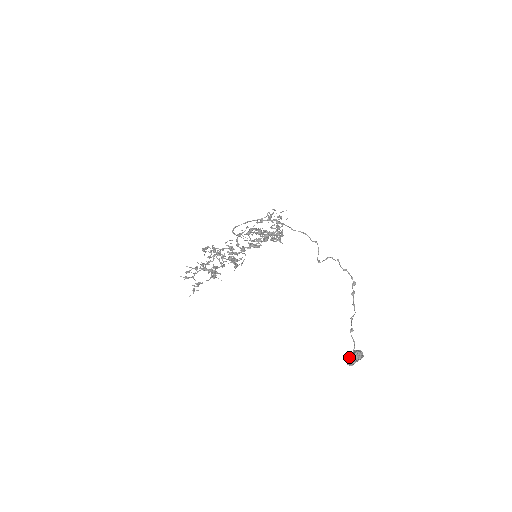
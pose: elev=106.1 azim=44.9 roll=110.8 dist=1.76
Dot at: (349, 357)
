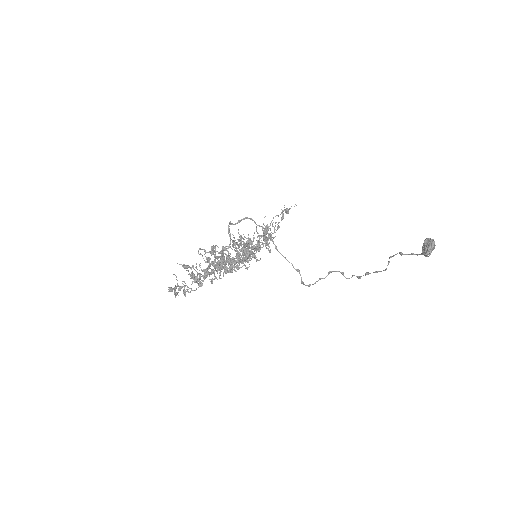
Dot at: (424, 244)
